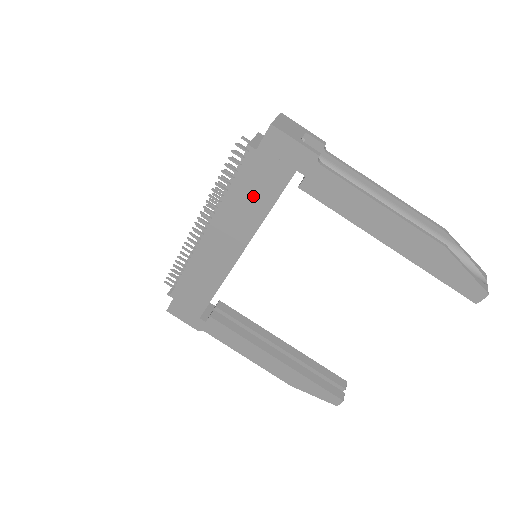
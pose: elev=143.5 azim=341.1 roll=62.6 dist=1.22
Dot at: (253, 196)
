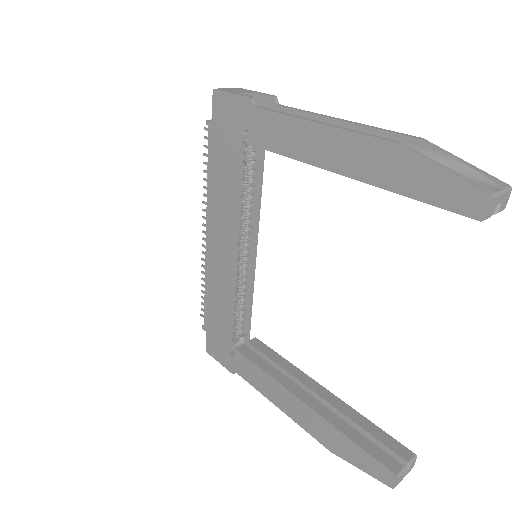
Dot at: (223, 174)
